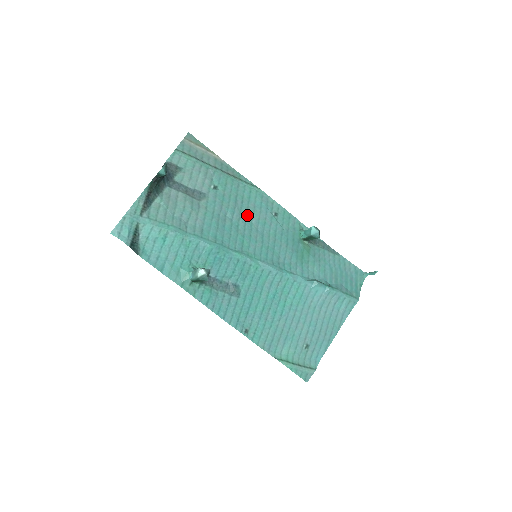
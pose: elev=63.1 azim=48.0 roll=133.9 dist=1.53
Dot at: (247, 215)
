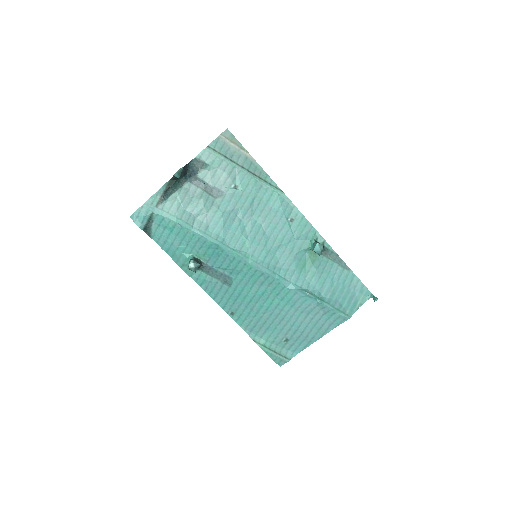
Dot at: (259, 217)
